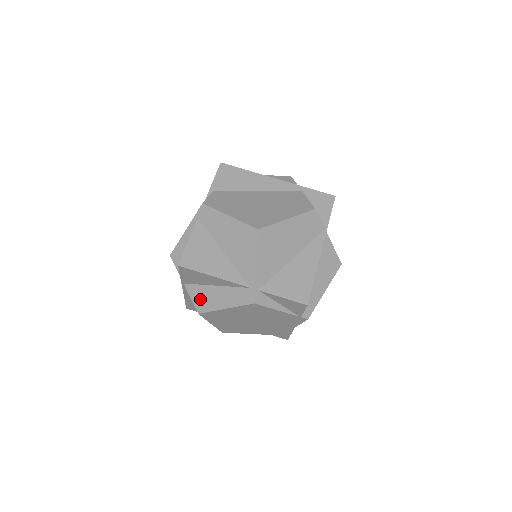
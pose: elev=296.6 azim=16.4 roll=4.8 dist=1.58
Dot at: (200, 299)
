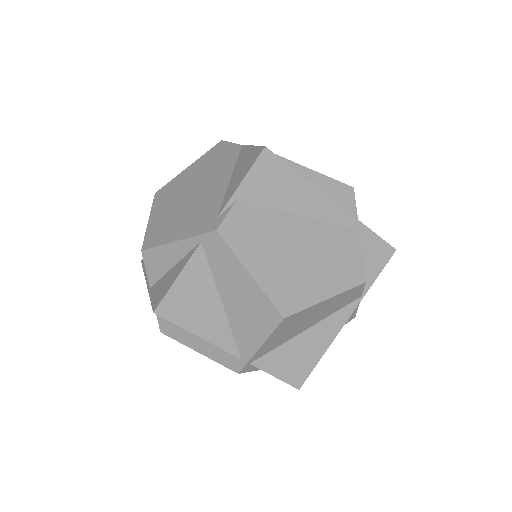
Dot at: (168, 322)
